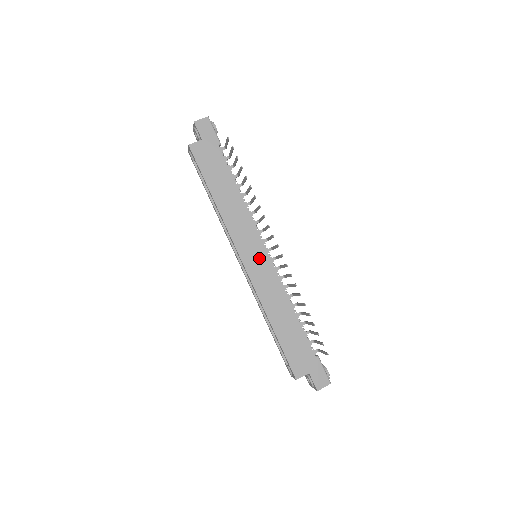
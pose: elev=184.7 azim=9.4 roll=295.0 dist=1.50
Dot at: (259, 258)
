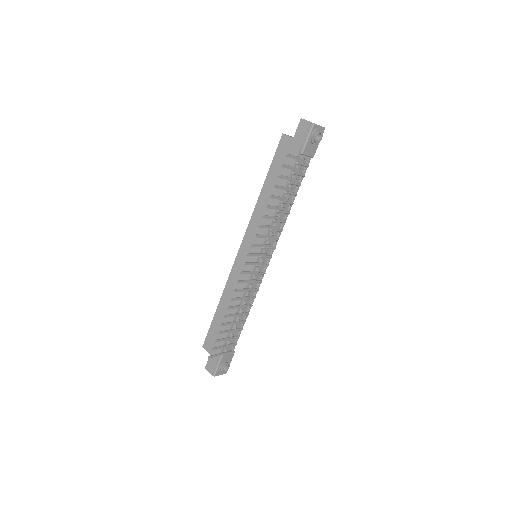
Dot at: (249, 259)
